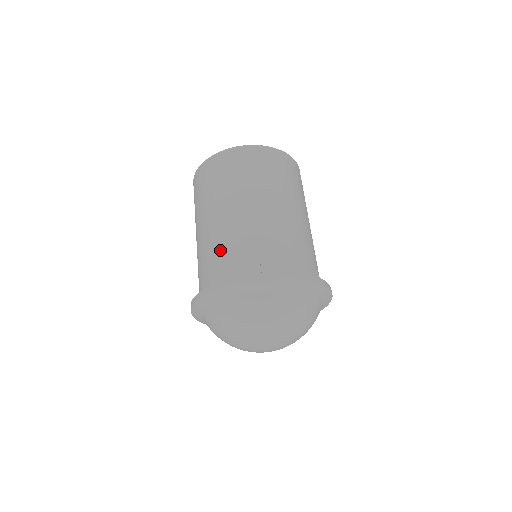
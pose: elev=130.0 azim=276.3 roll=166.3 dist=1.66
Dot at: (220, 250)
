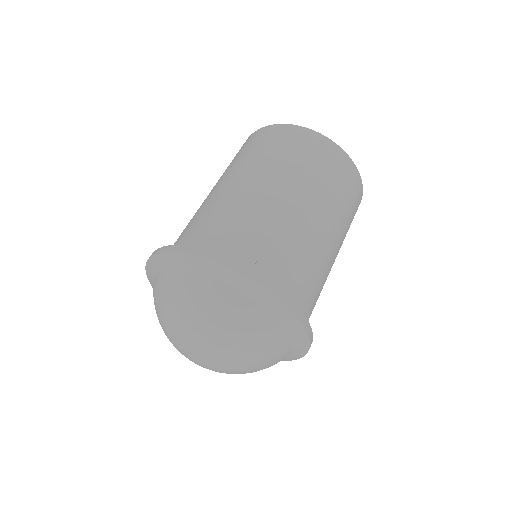
Dot at: occluded
